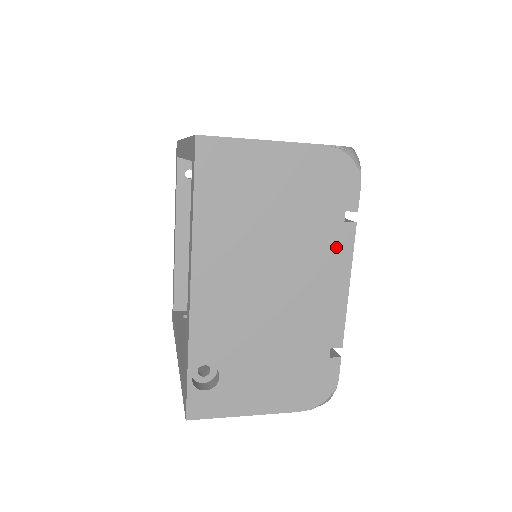
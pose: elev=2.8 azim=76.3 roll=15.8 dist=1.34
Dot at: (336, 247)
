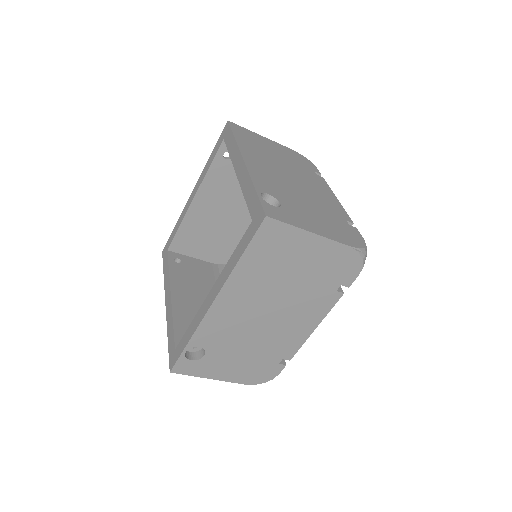
Dot at: (319, 181)
